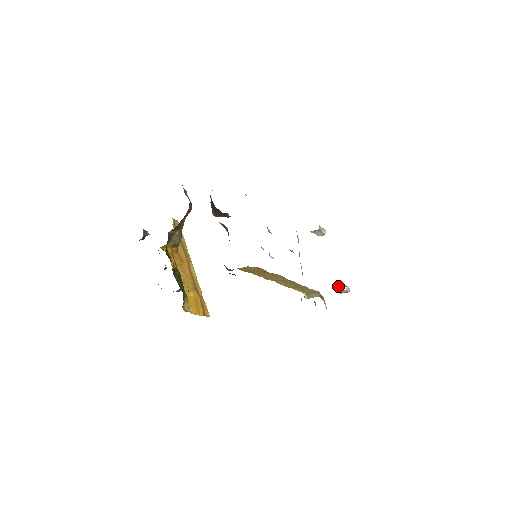
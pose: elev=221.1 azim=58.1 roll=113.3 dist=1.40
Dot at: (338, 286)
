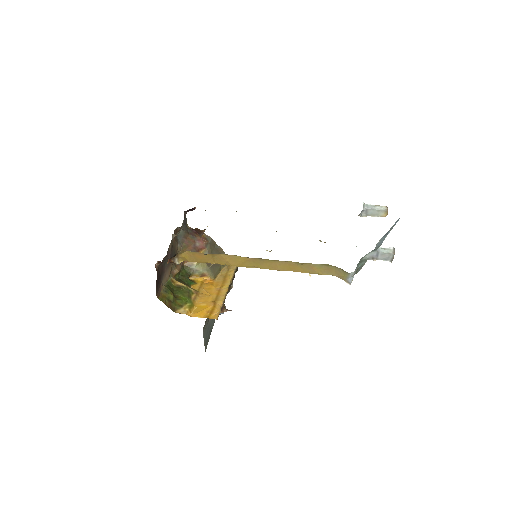
Dot at: occluded
